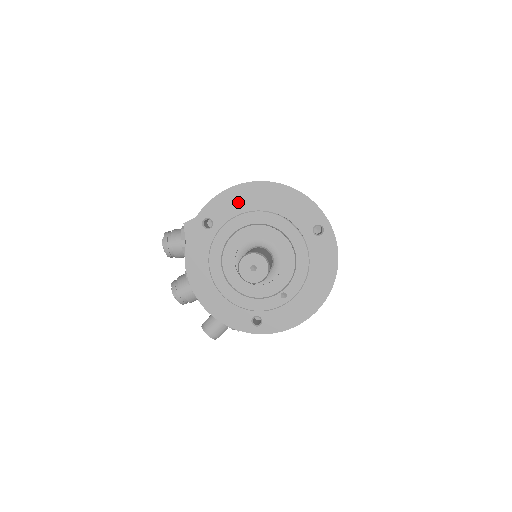
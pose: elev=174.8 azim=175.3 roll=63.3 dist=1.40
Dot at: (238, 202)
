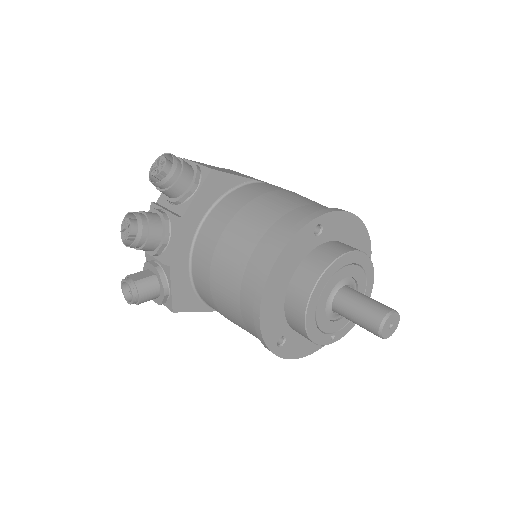
Dot at: (345, 229)
